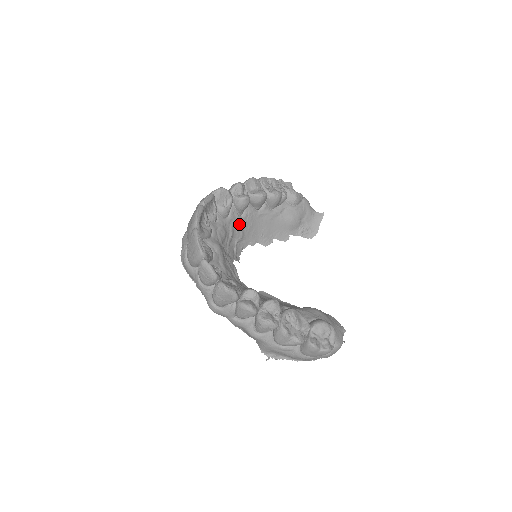
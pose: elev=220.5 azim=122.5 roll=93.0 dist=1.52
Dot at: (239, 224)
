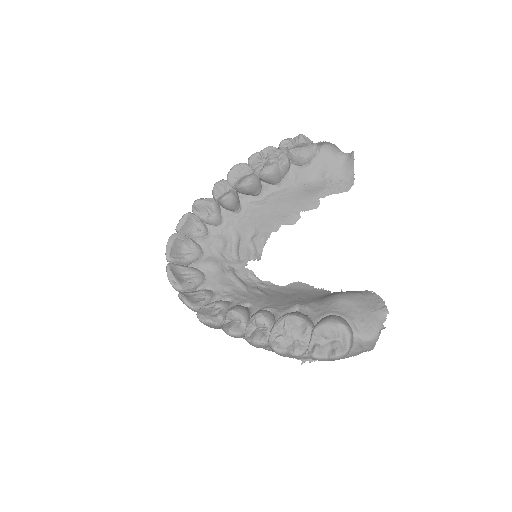
Dot at: (242, 221)
